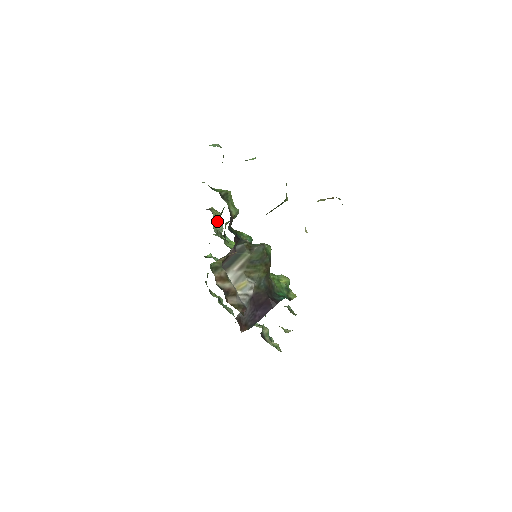
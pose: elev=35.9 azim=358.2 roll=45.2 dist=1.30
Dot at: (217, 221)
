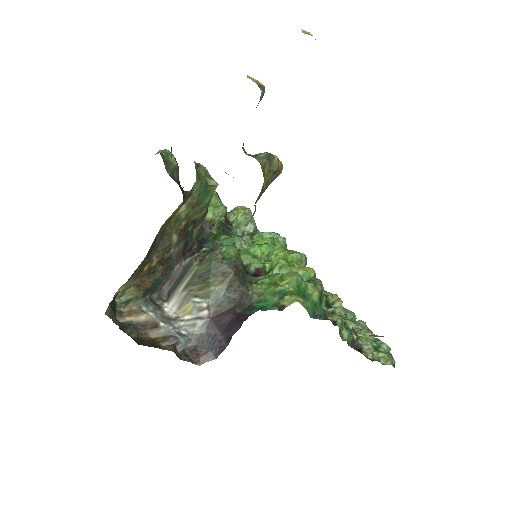
Dot at: (240, 221)
